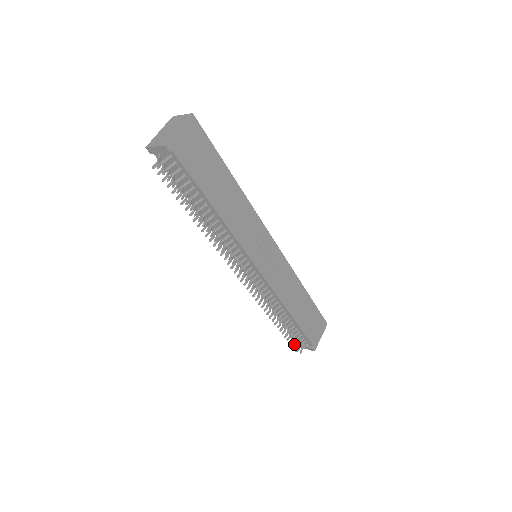
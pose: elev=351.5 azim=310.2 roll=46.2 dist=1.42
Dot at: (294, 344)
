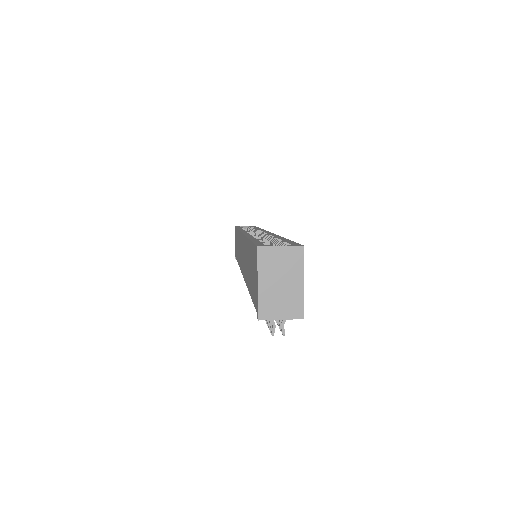
Dot at: occluded
